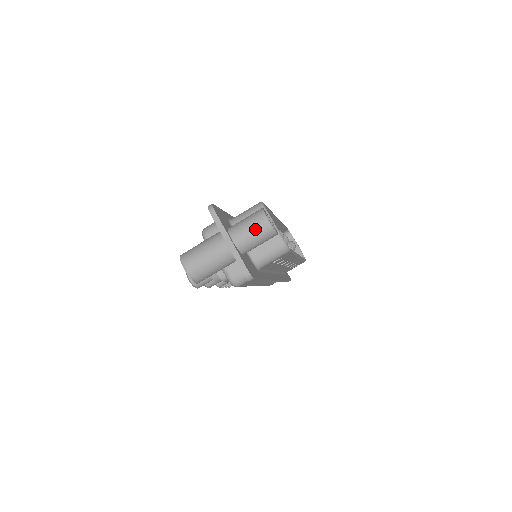
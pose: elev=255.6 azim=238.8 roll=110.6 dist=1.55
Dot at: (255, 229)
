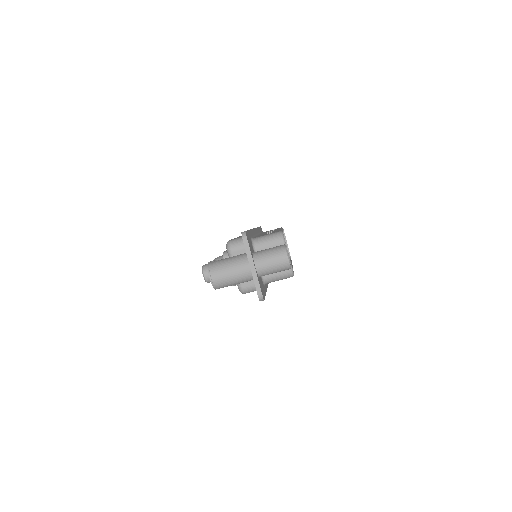
Dot at: (276, 263)
